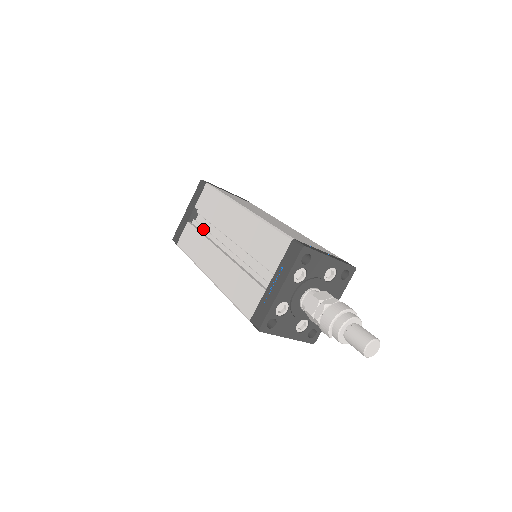
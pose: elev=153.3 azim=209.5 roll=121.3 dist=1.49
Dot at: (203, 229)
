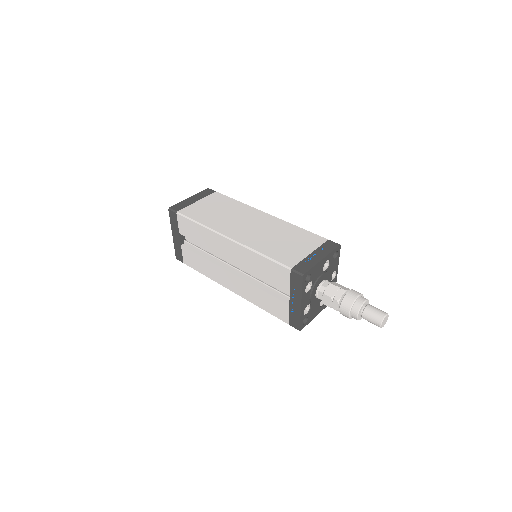
Dot at: (200, 250)
